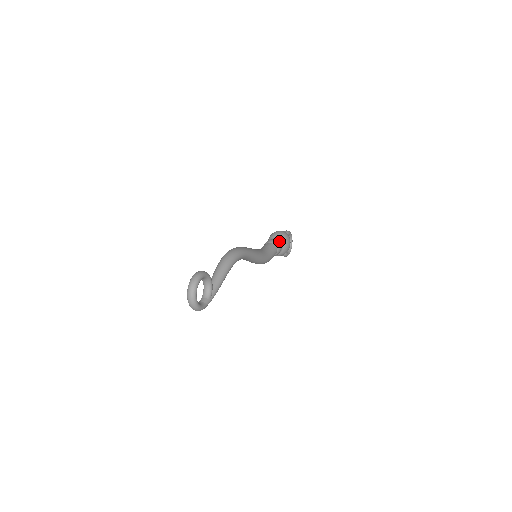
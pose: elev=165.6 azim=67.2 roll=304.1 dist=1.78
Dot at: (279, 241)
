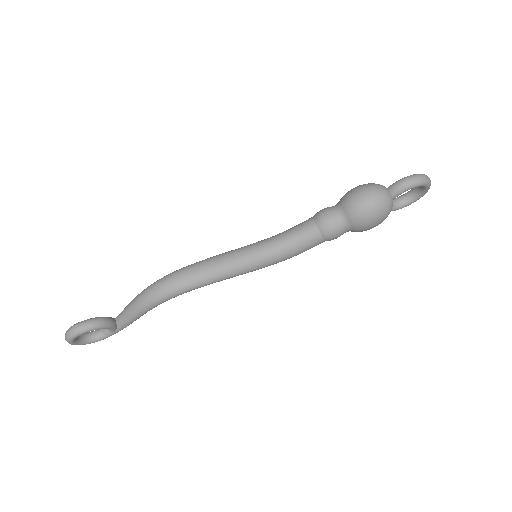
Dot at: (343, 223)
